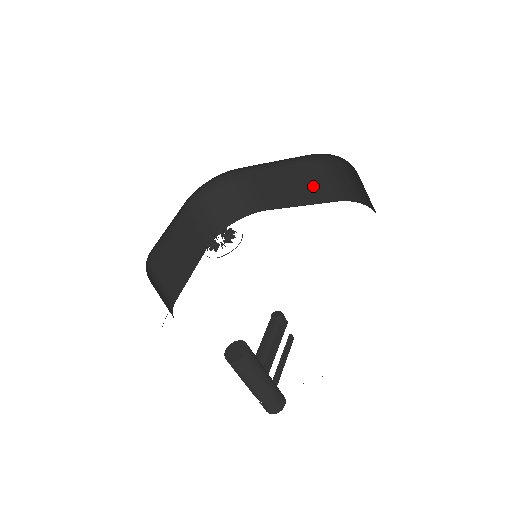
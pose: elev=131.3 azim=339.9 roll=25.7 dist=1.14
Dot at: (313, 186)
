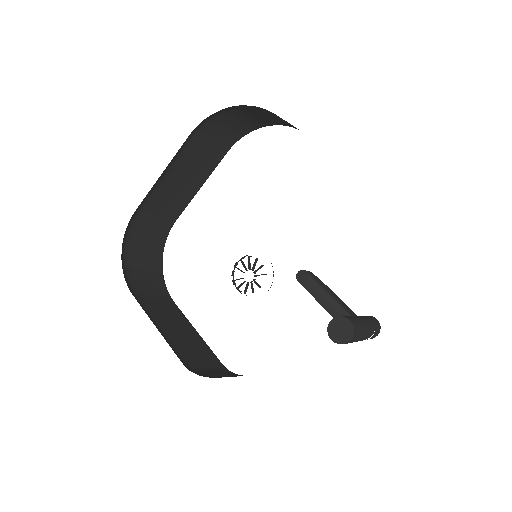
Dot at: (203, 159)
